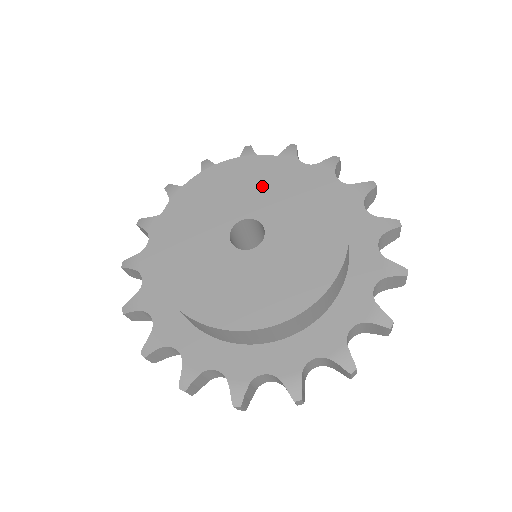
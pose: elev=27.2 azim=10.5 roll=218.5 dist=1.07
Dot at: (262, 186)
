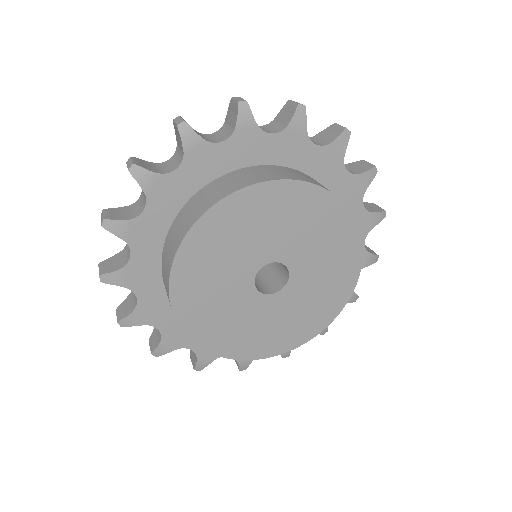
Dot at: (320, 242)
